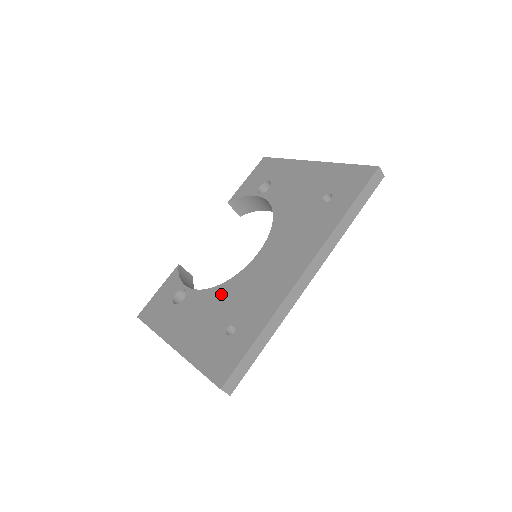
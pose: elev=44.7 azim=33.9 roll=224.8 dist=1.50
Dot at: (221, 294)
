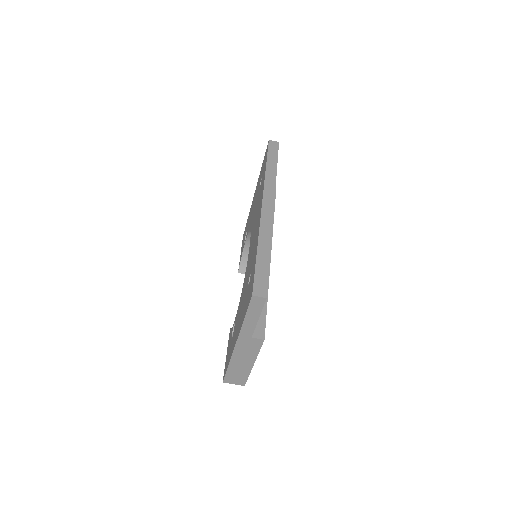
Dot at: (243, 286)
